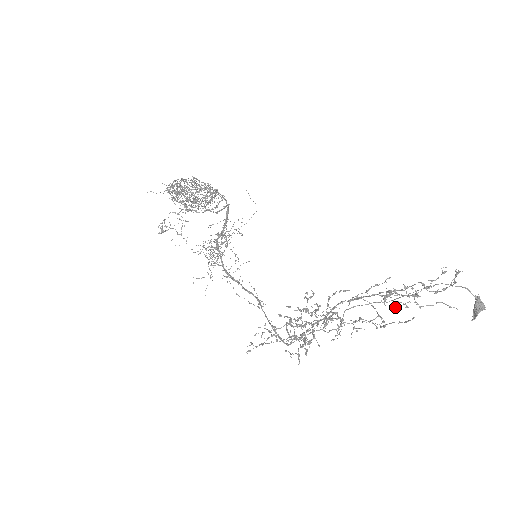
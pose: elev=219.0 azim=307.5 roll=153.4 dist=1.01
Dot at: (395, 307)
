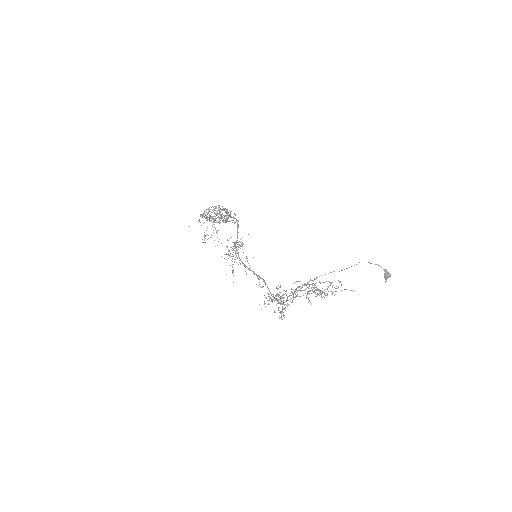
Dot at: occluded
